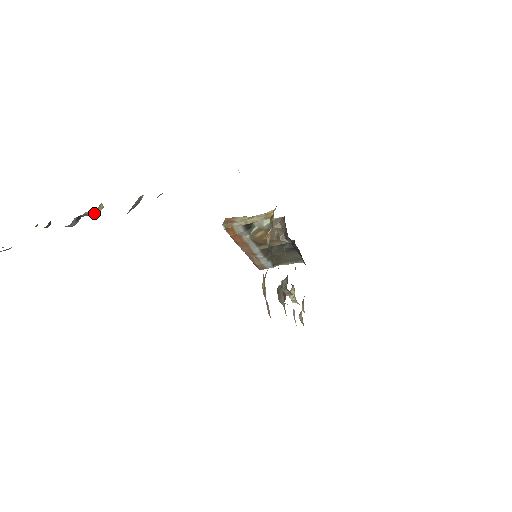
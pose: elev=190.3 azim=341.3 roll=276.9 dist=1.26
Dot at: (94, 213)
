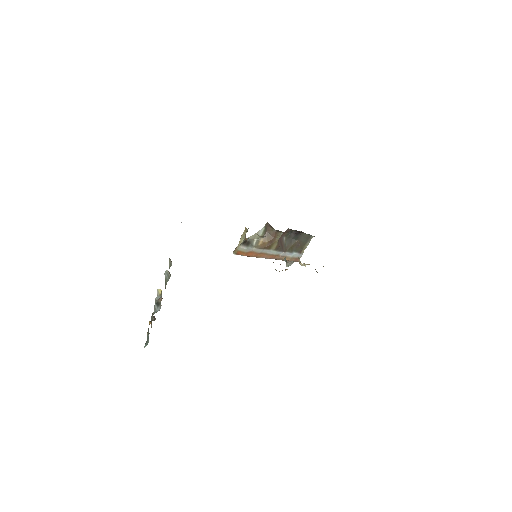
Dot at: (161, 296)
